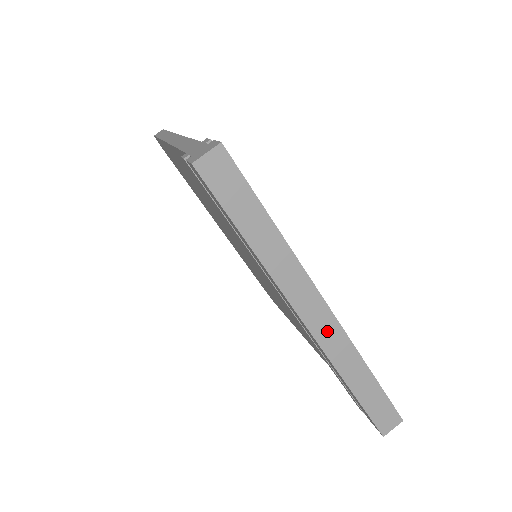
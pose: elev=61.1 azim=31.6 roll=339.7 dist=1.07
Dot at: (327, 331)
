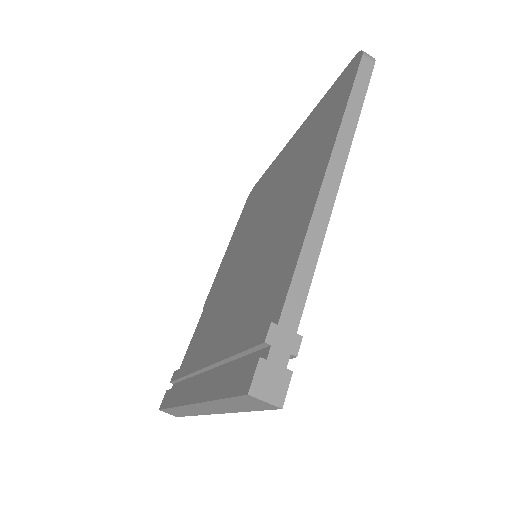
Dot at: (196, 410)
